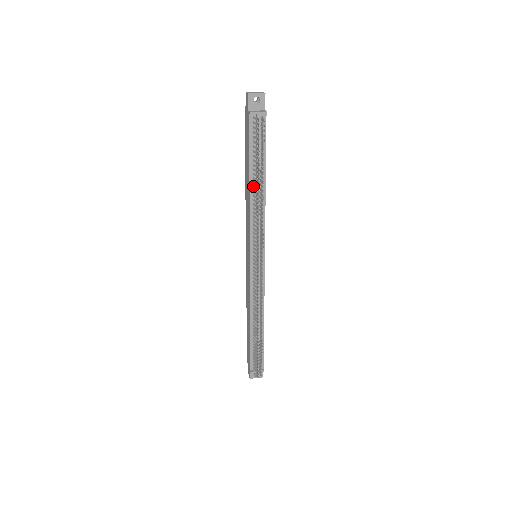
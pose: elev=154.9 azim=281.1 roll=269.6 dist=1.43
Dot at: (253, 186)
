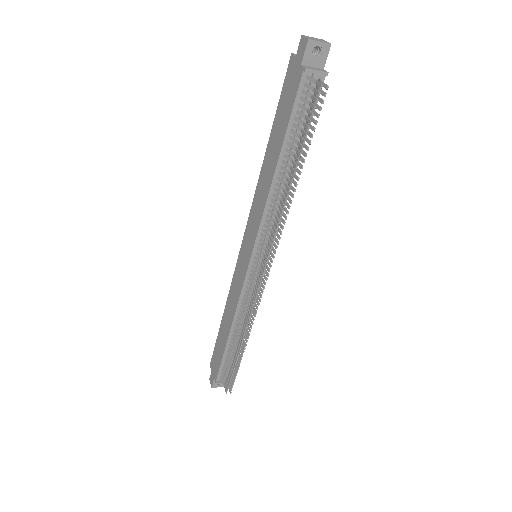
Dot at: (280, 172)
